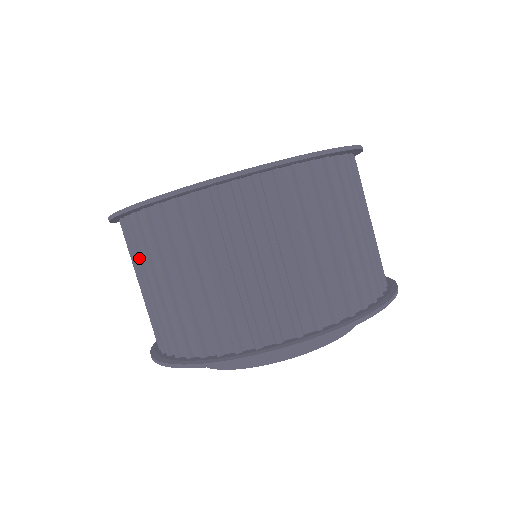
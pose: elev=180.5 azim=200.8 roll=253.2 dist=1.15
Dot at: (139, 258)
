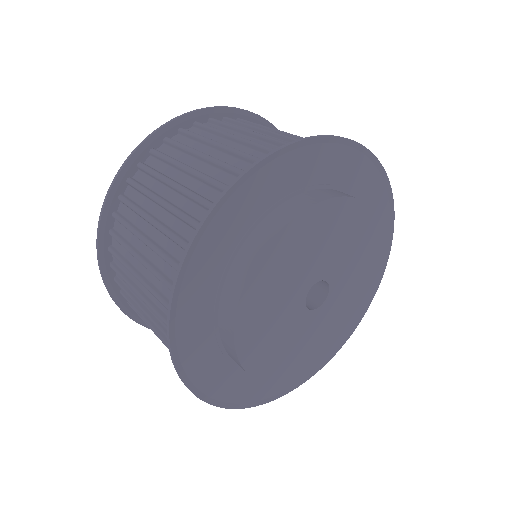
Dot at: occluded
